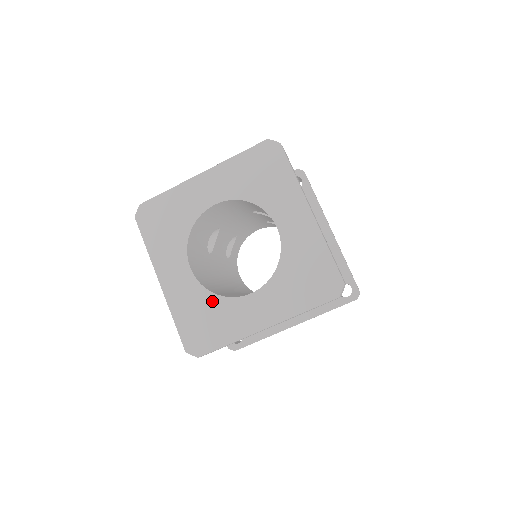
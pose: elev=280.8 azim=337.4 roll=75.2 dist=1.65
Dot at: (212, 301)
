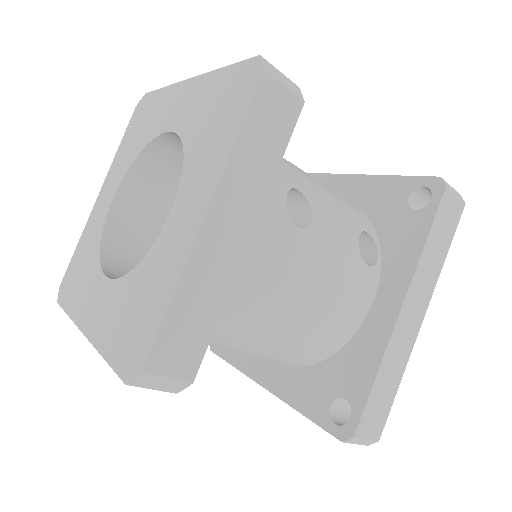
Dot at: (94, 253)
